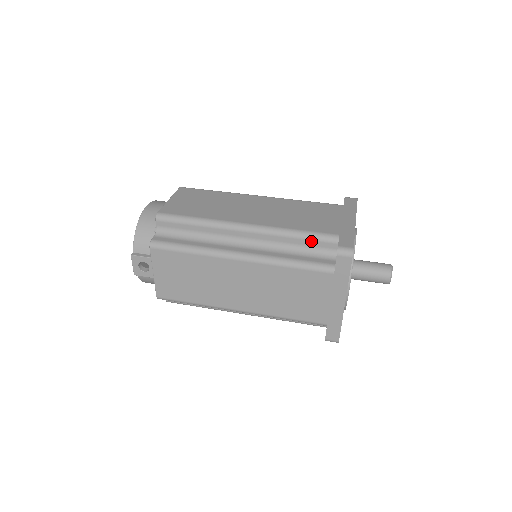
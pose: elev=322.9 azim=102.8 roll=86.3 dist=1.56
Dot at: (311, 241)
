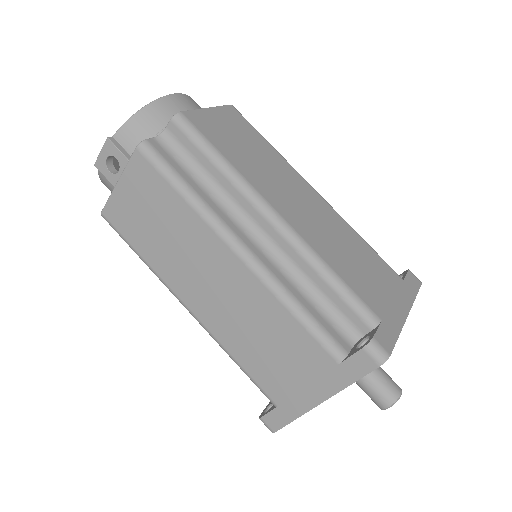
Dot at: (342, 300)
